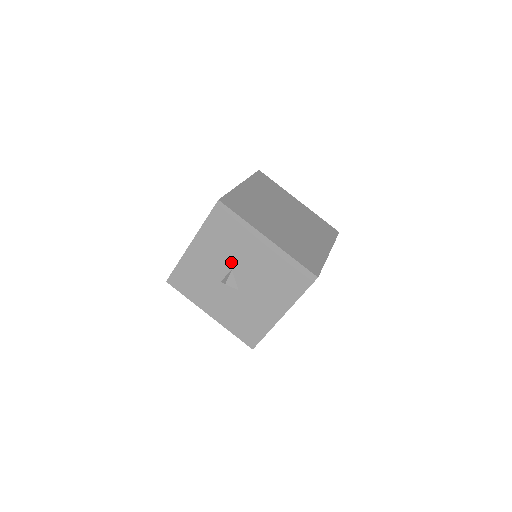
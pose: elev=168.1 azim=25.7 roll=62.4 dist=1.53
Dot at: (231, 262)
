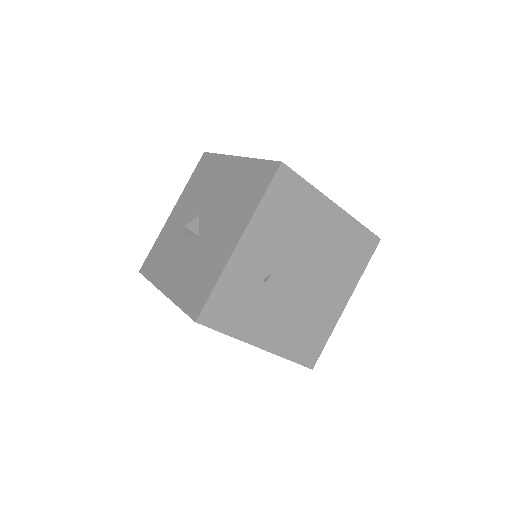
Dot at: (200, 207)
